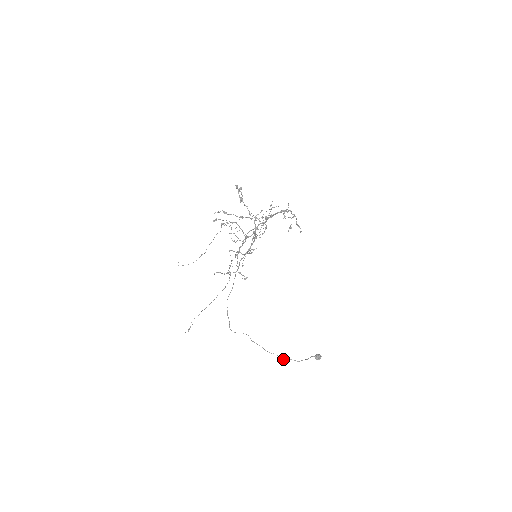
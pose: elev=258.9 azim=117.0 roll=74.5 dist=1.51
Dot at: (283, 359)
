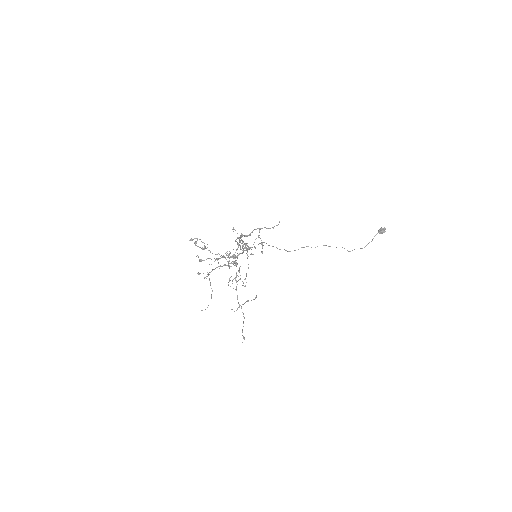
Dot at: occluded
